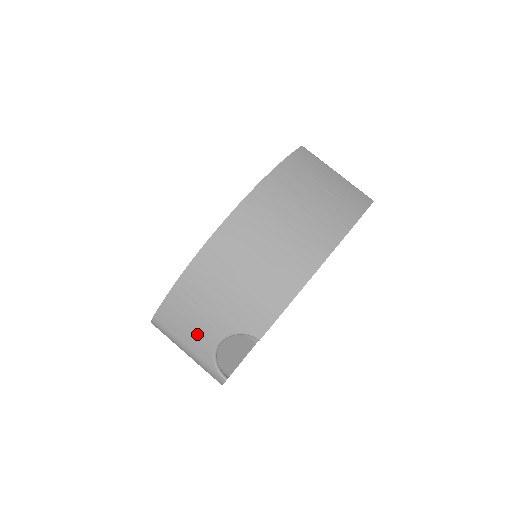
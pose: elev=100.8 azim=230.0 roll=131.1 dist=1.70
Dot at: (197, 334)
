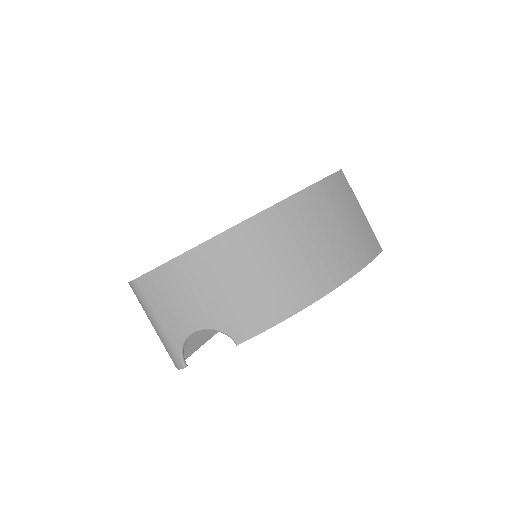
Dot at: (176, 314)
